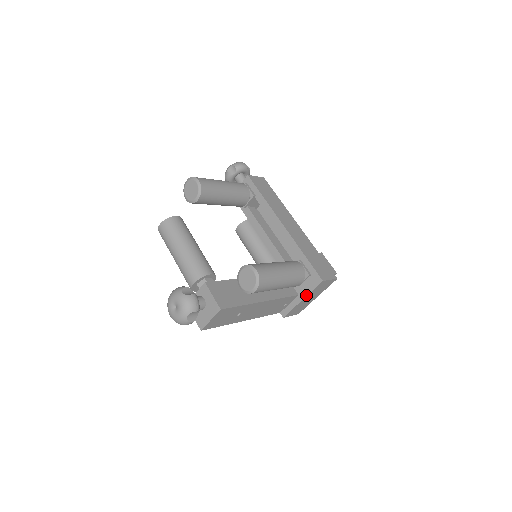
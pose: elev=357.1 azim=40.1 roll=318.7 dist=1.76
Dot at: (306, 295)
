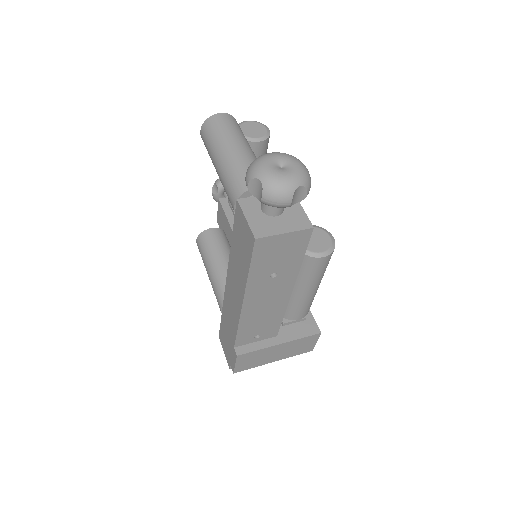
Dot at: (290, 340)
